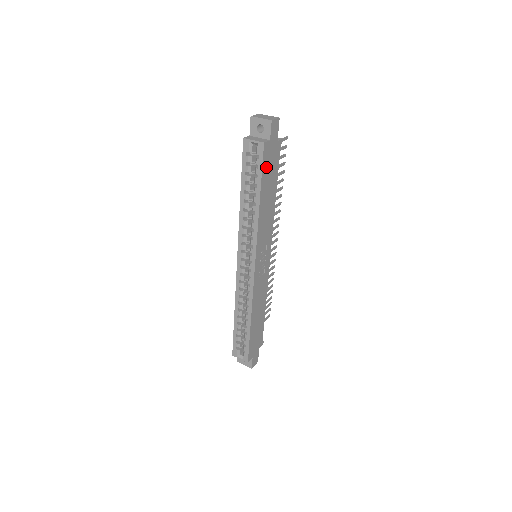
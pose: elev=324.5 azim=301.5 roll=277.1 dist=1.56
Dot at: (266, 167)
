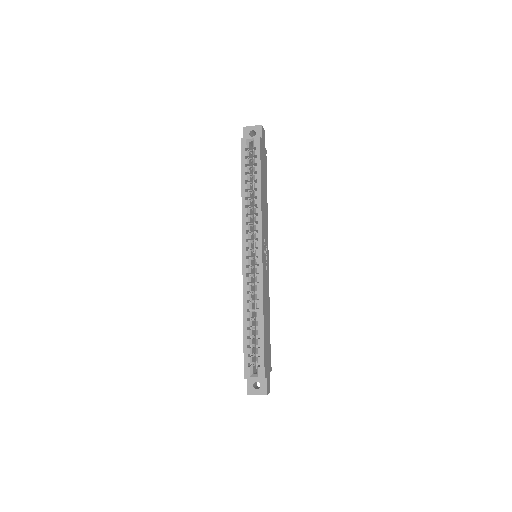
Dot at: (262, 160)
